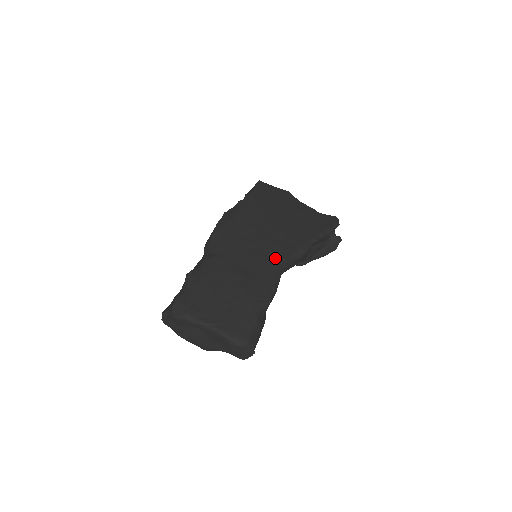
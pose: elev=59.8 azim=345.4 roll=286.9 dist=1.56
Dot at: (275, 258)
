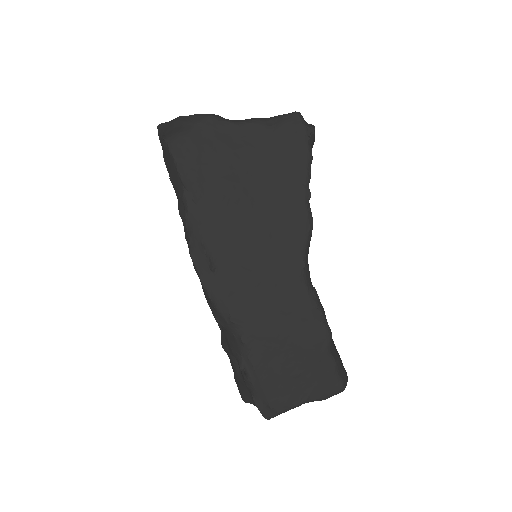
Dot at: (295, 276)
